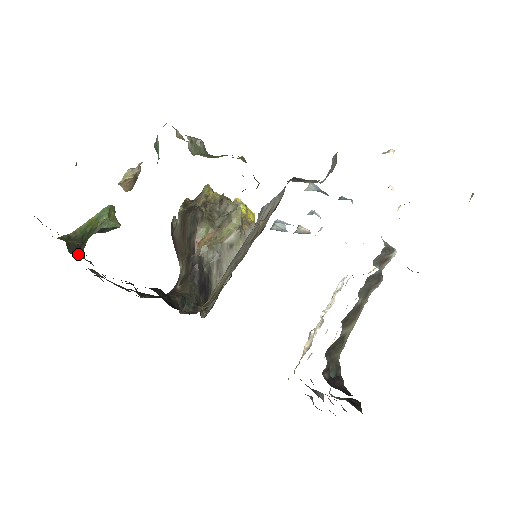
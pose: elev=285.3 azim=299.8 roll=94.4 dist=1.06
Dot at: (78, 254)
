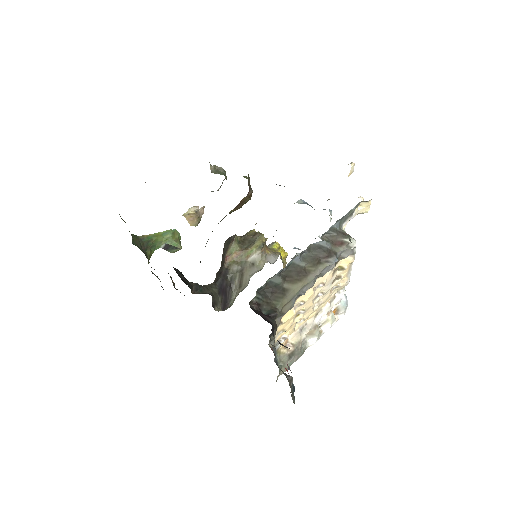
Dot at: (140, 249)
